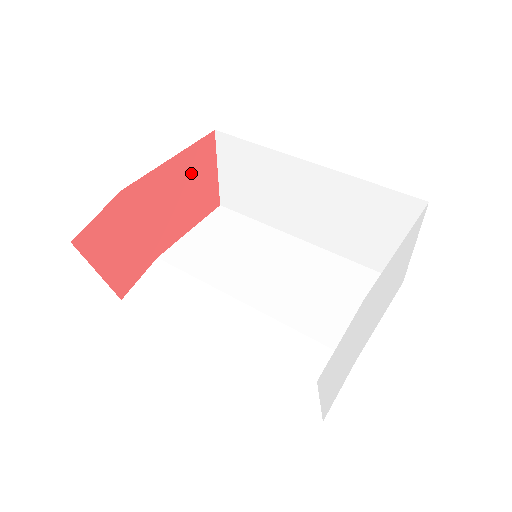
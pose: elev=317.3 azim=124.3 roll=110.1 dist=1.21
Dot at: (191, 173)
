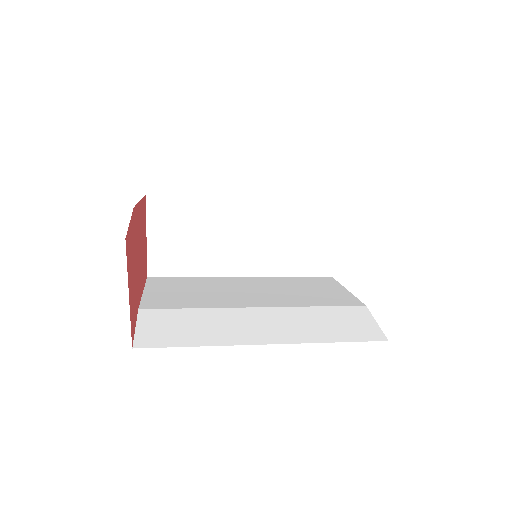
Dot at: (143, 226)
